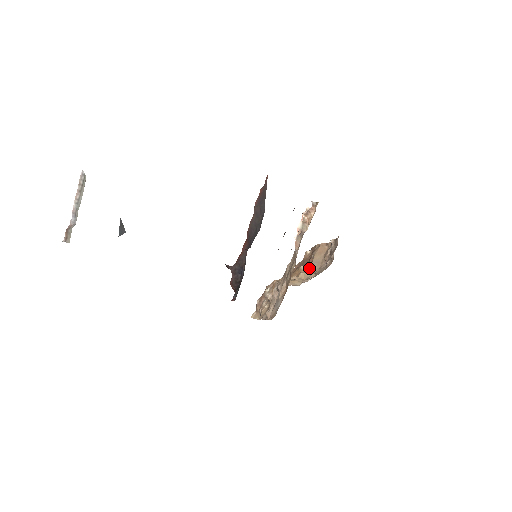
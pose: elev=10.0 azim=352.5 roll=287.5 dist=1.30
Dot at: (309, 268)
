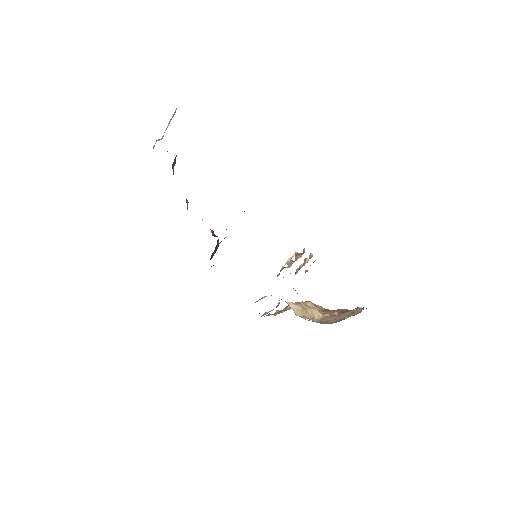
Dot at: (332, 316)
